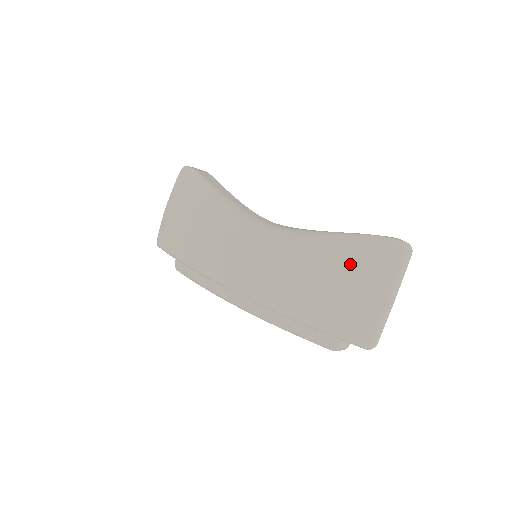
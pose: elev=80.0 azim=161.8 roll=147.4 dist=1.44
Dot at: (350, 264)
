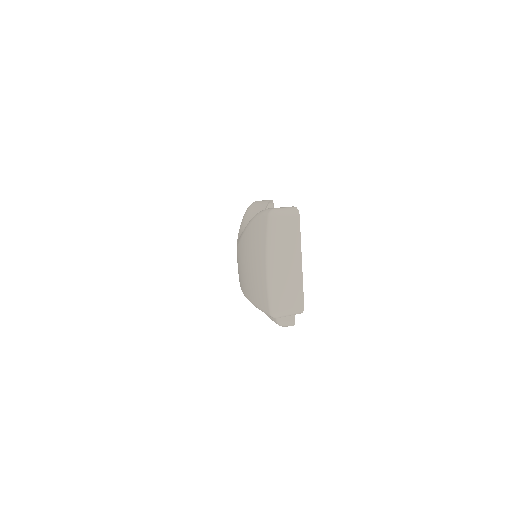
Dot at: (250, 242)
